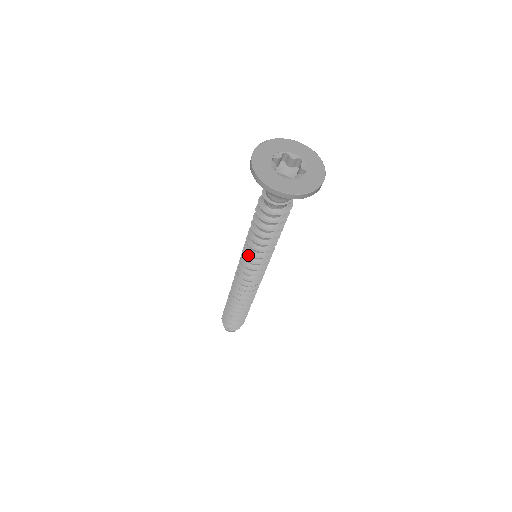
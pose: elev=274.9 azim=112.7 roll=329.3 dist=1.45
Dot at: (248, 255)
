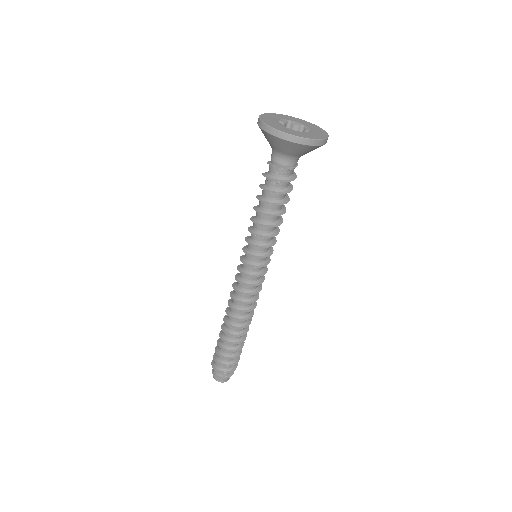
Dot at: (249, 250)
